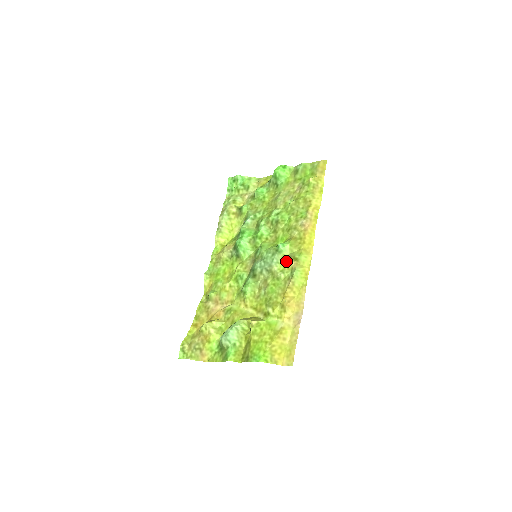
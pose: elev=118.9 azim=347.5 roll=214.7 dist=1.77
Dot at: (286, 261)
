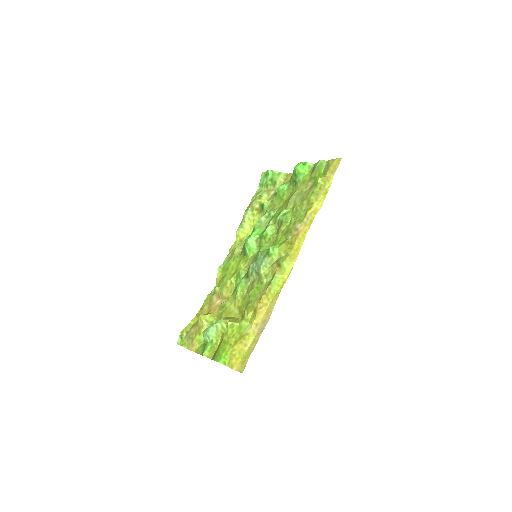
Dot at: (272, 265)
